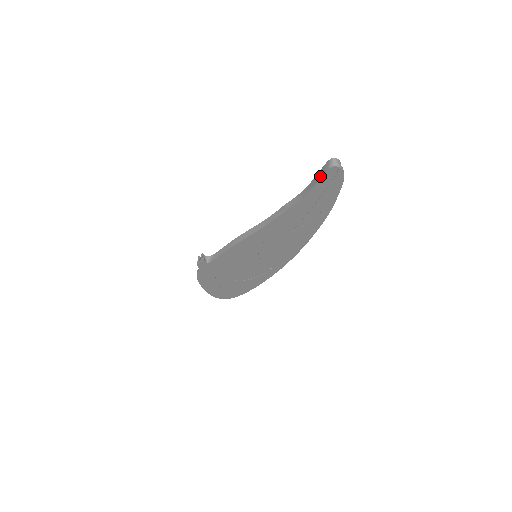
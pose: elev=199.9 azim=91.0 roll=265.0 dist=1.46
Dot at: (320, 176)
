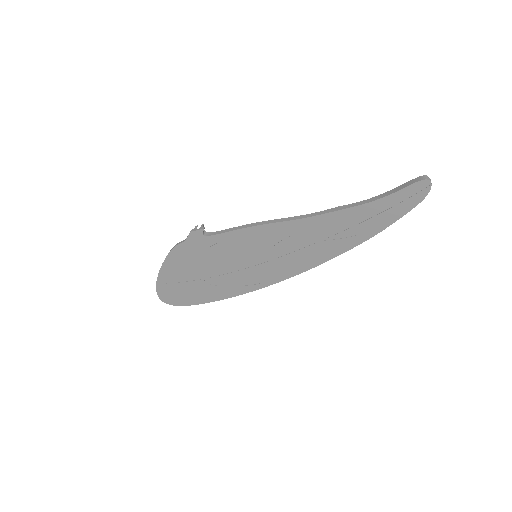
Dot at: (406, 185)
